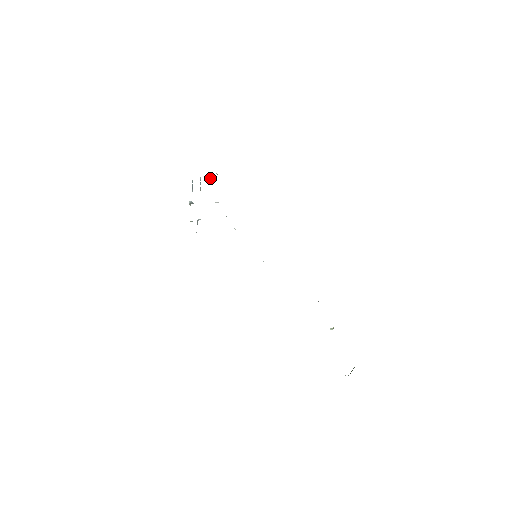
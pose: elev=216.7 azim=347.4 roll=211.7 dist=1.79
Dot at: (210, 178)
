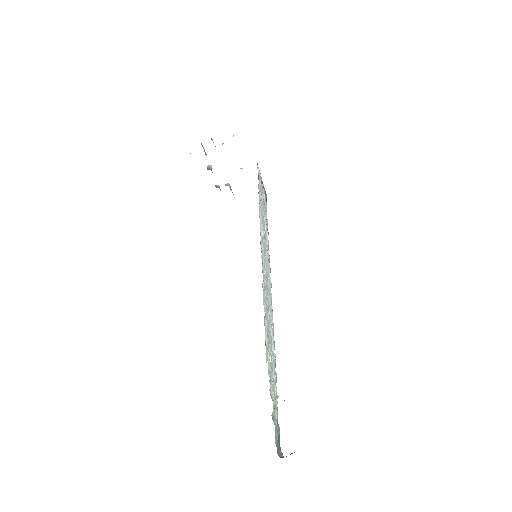
Dot at: (222, 143)
